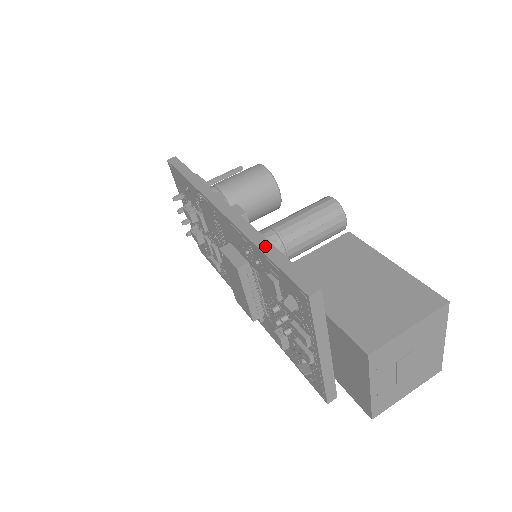
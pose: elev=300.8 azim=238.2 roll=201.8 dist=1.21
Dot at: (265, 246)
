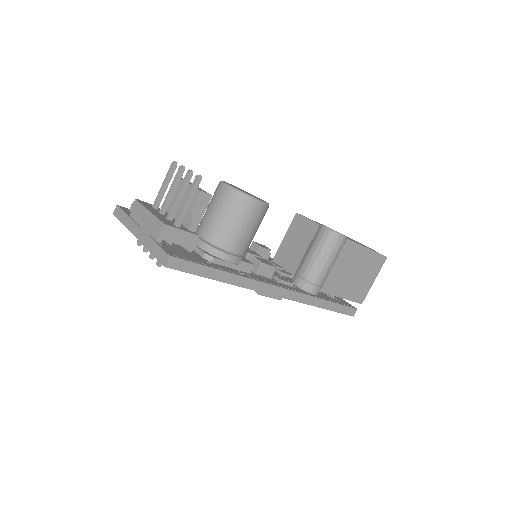
Dot at: (323, 304)
